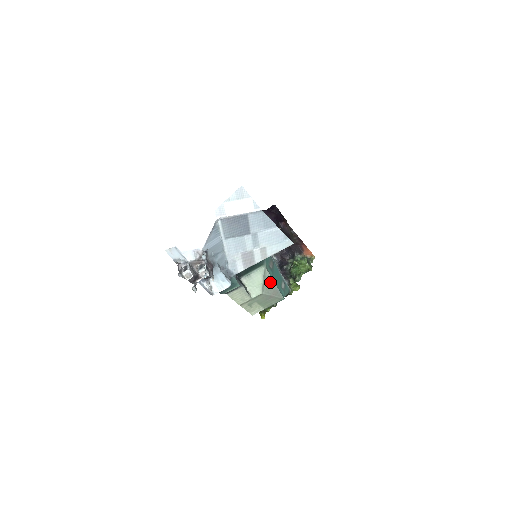
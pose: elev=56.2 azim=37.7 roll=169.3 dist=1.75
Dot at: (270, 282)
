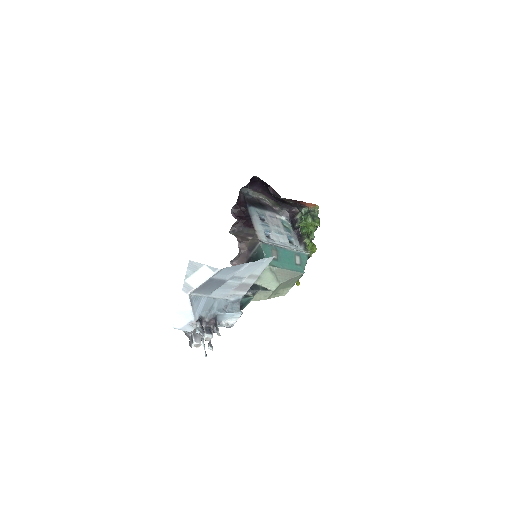
Dot at: (281, 272)
